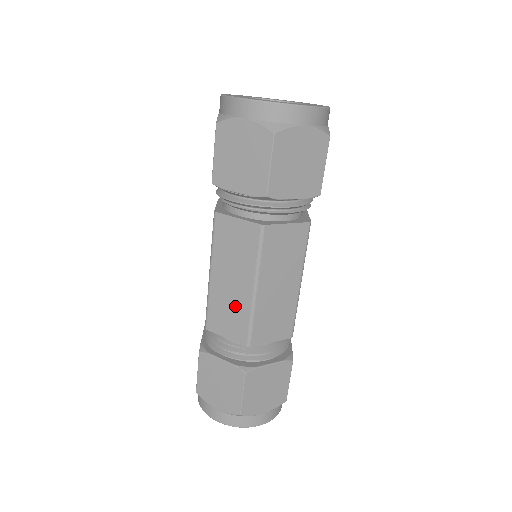
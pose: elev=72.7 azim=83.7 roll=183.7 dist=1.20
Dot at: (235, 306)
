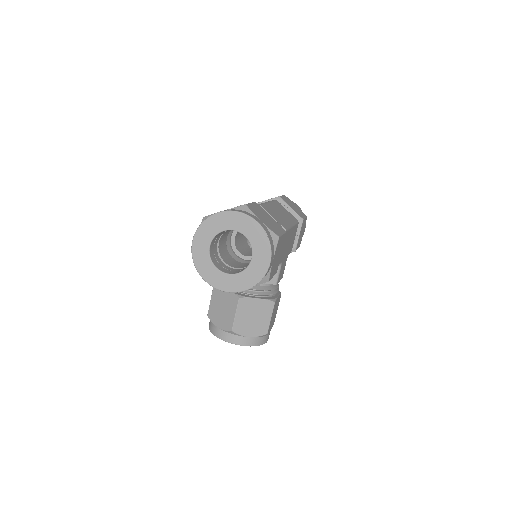
Dot at: occluded
